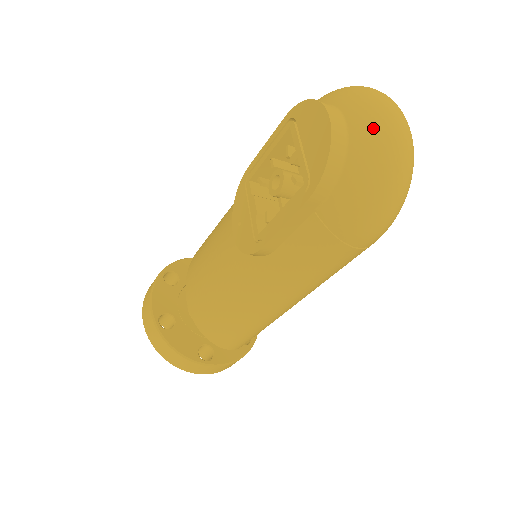
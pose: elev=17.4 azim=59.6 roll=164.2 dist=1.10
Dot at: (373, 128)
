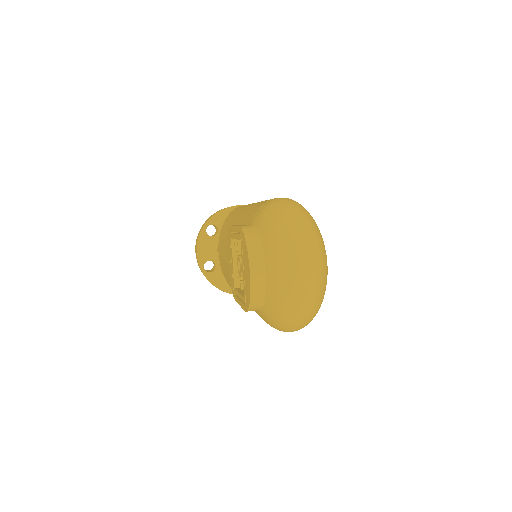
Dot at: (280, 288)
